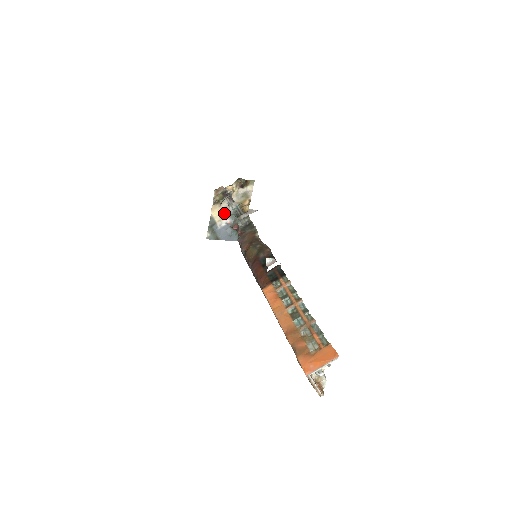
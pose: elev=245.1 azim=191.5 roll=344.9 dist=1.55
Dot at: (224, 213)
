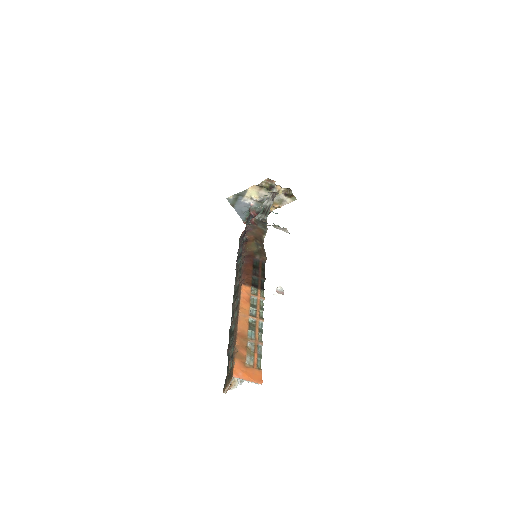
Dot at: (256, 196)
